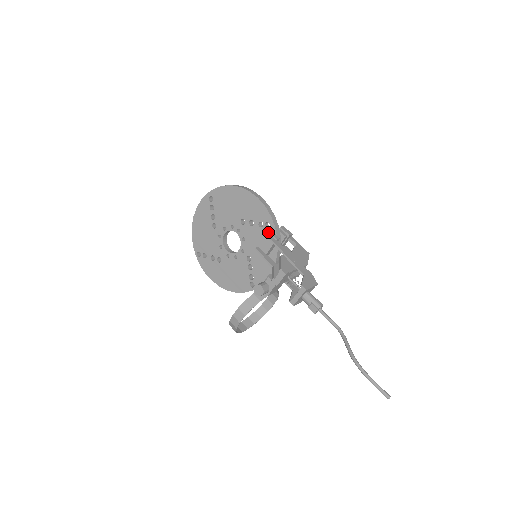
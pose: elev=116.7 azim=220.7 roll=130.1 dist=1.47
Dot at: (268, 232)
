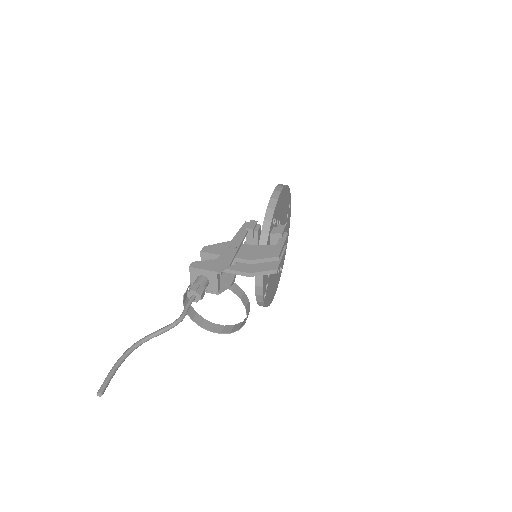
Dot at: (250, 222)
